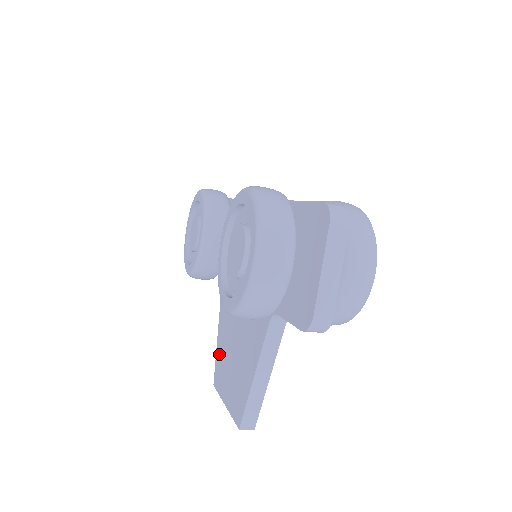
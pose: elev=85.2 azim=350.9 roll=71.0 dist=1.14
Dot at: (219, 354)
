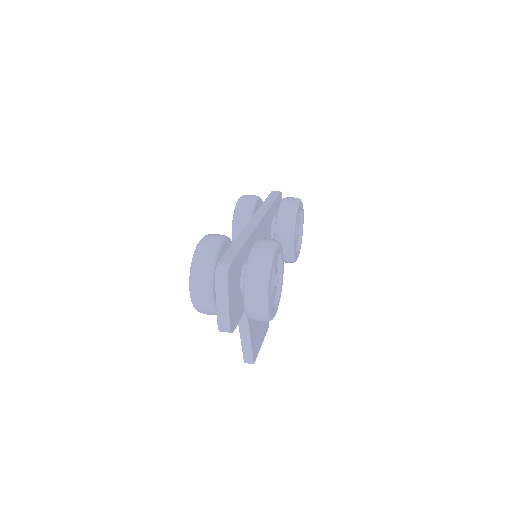
Dot at: occluded
